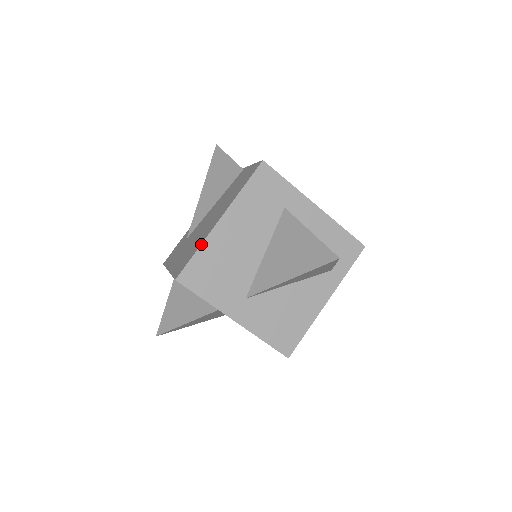
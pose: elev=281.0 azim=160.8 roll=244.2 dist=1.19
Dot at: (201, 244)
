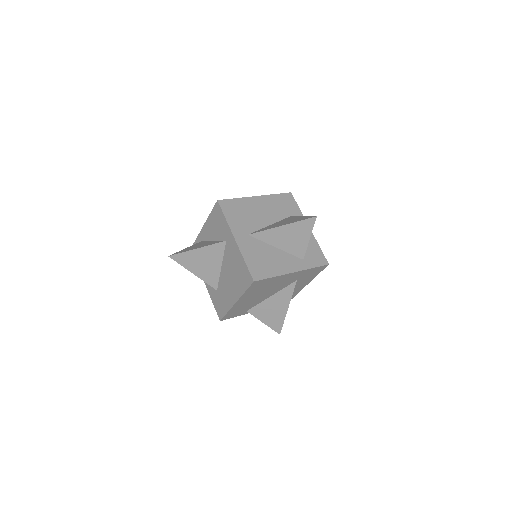
Dot at: (240, 198)
